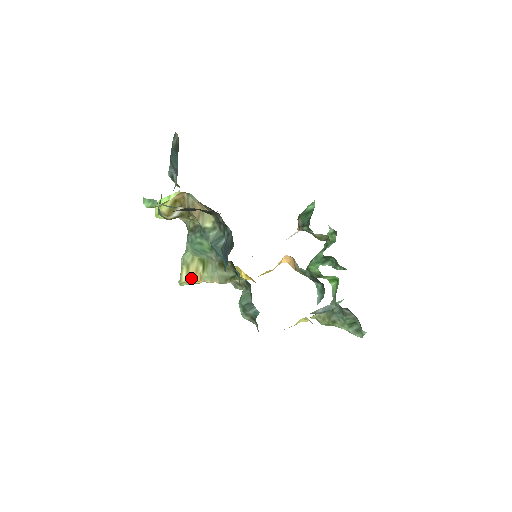
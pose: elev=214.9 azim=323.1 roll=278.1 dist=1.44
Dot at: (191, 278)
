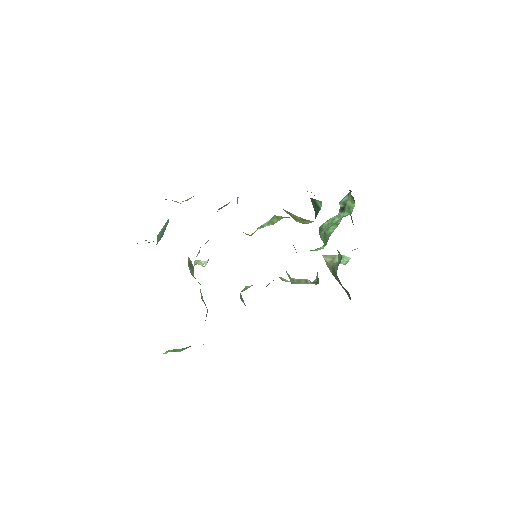
Dot at: occluded
